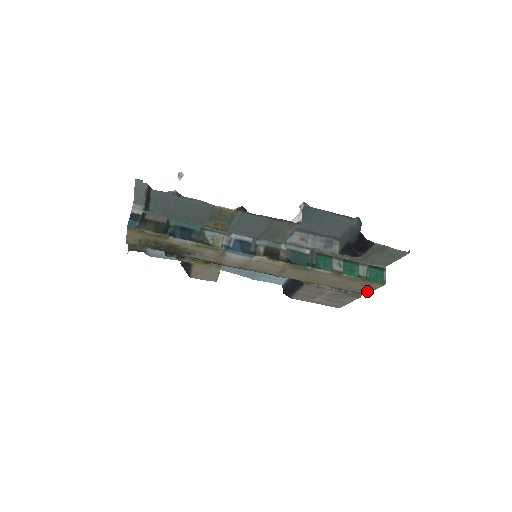
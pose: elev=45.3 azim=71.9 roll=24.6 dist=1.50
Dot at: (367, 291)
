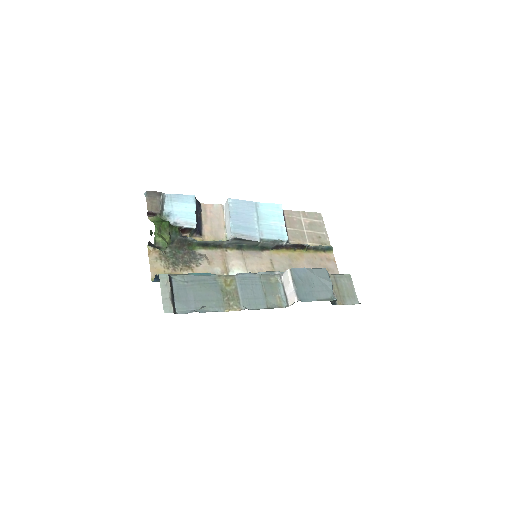
Dot at: (333, 259)
